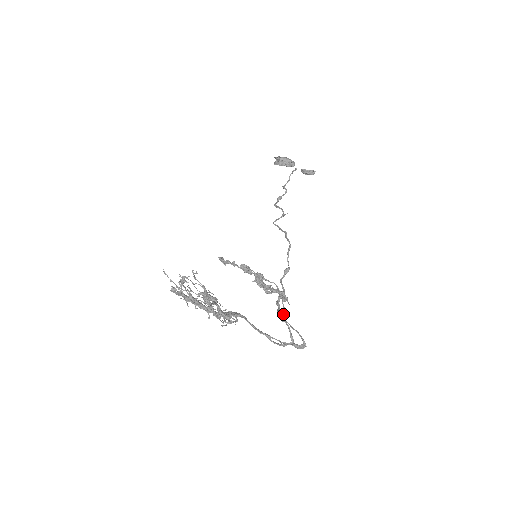
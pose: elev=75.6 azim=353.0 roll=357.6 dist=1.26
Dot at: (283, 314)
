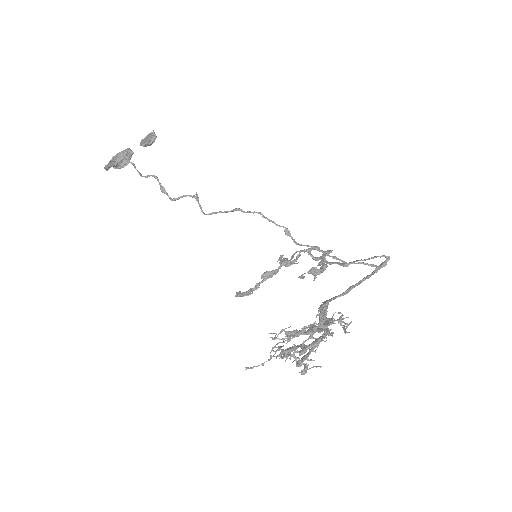
Dot at: (342, 261)
